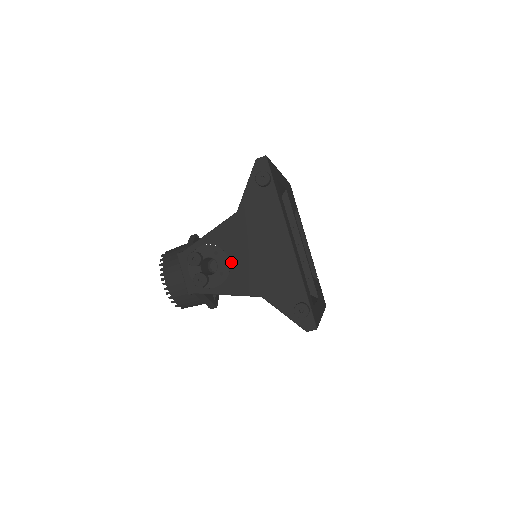
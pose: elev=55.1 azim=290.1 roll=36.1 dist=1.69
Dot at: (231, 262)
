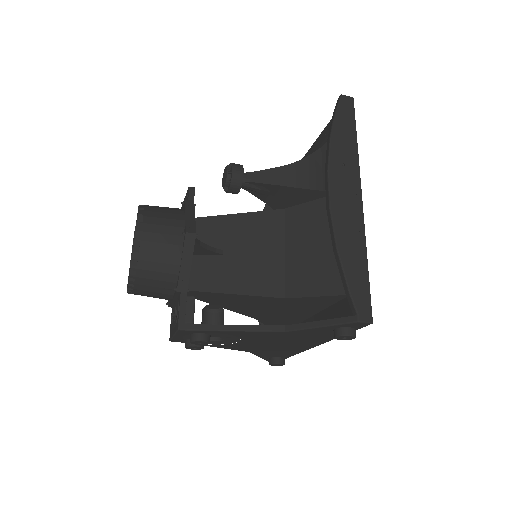
Dot at: (240, 342)
